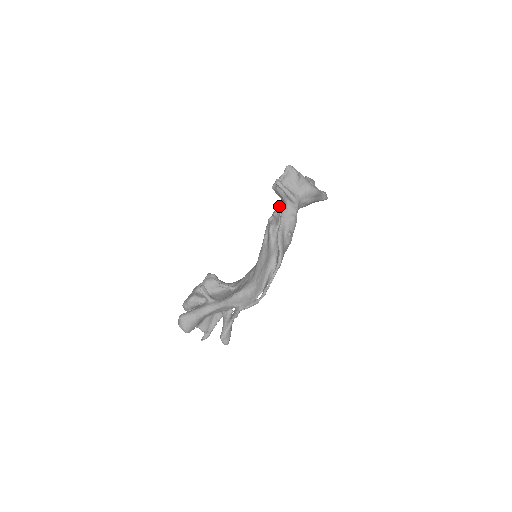
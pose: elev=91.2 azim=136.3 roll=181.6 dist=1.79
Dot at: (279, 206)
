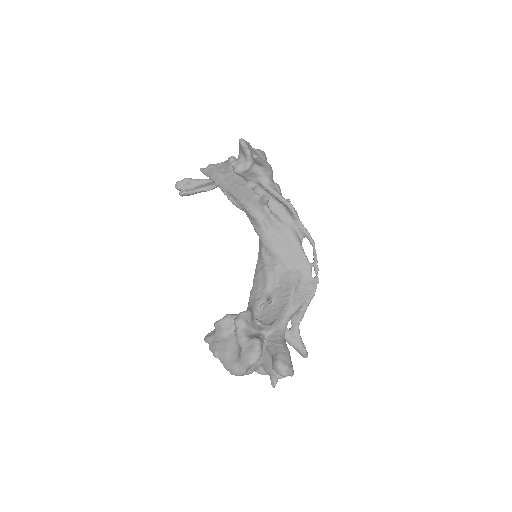
Dot at: (250, 188)
